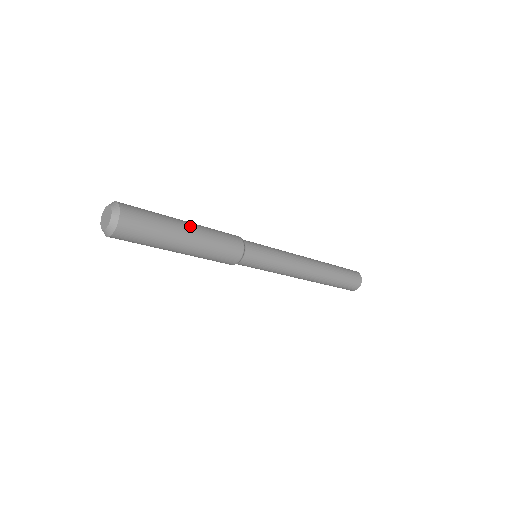
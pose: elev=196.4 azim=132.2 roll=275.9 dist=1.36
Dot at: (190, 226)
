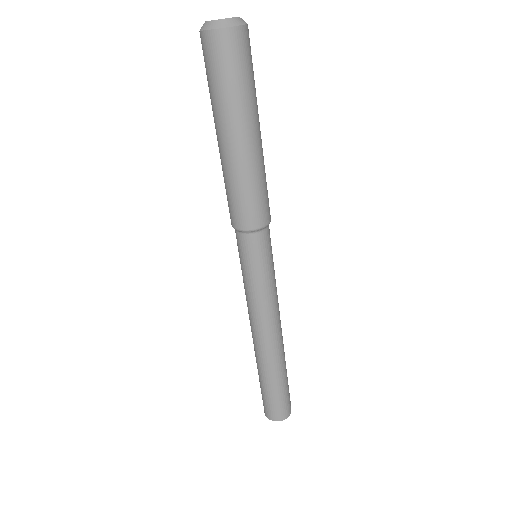
Dot at: occluded
